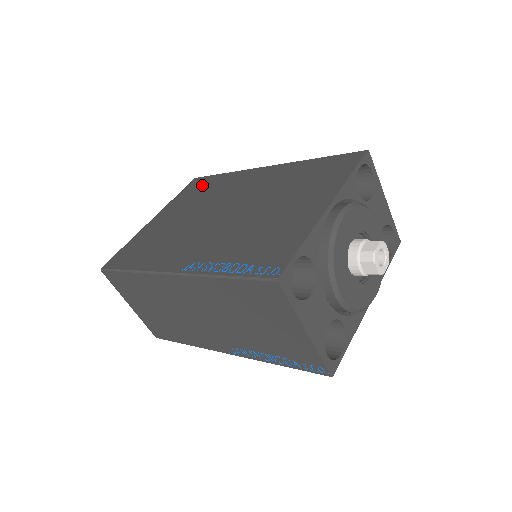
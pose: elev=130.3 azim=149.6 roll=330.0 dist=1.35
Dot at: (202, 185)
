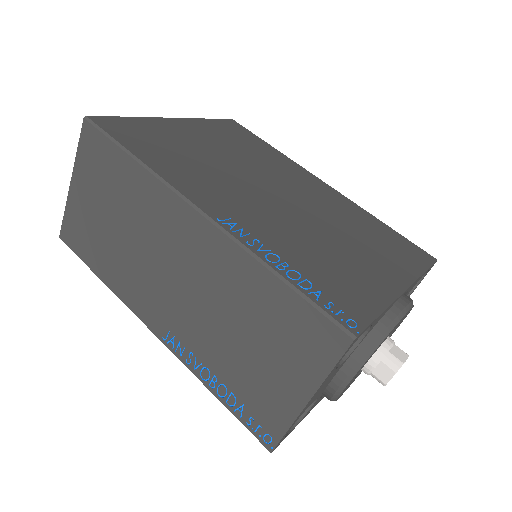
Dot at: (243, 135)
